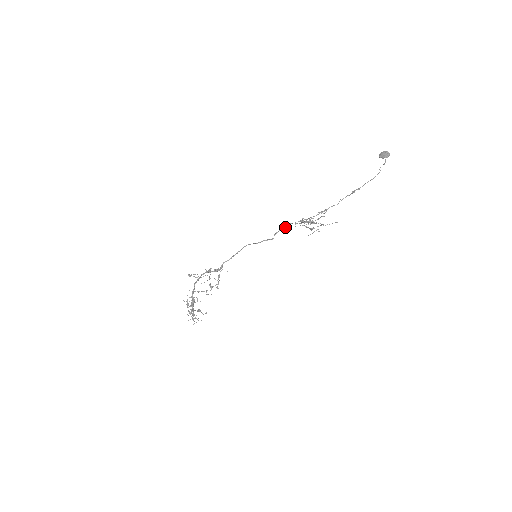
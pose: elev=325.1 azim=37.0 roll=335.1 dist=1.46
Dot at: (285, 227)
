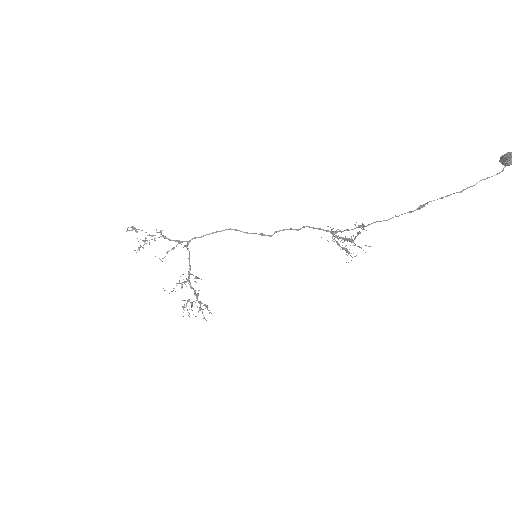
Dot at: occluded
